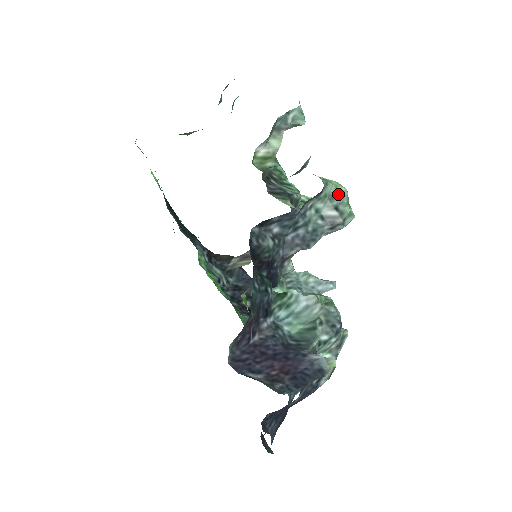
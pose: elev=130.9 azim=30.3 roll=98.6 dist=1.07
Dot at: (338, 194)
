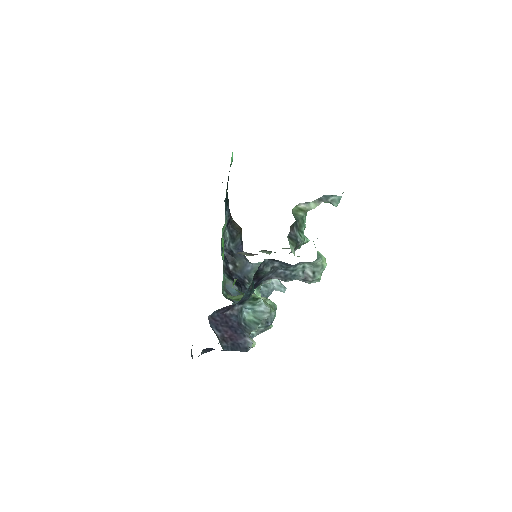
Dot at: (320, 266)
